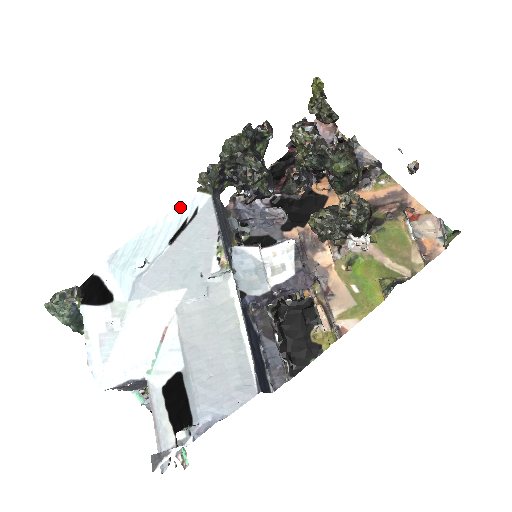
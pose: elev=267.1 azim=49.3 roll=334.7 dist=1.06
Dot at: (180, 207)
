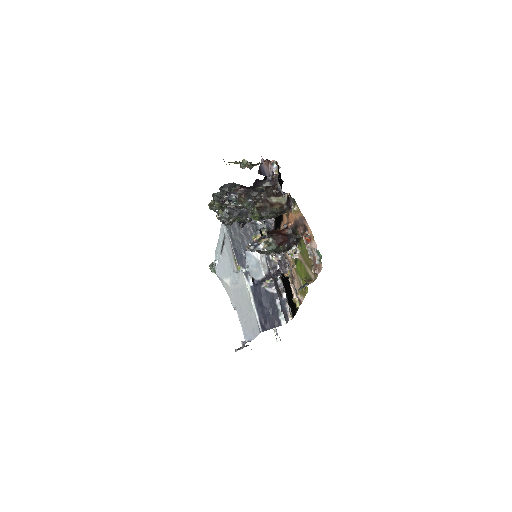
Dot at: (222, 229)
